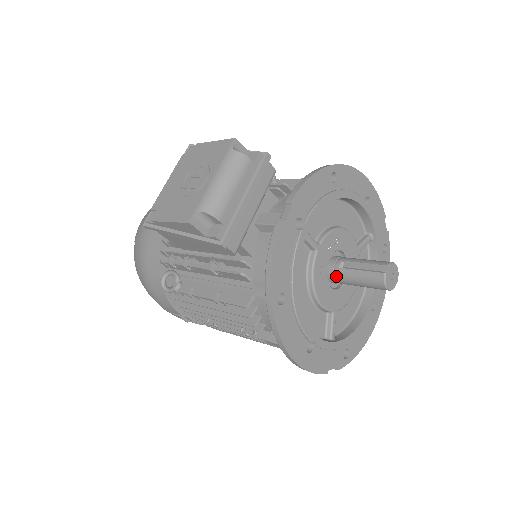
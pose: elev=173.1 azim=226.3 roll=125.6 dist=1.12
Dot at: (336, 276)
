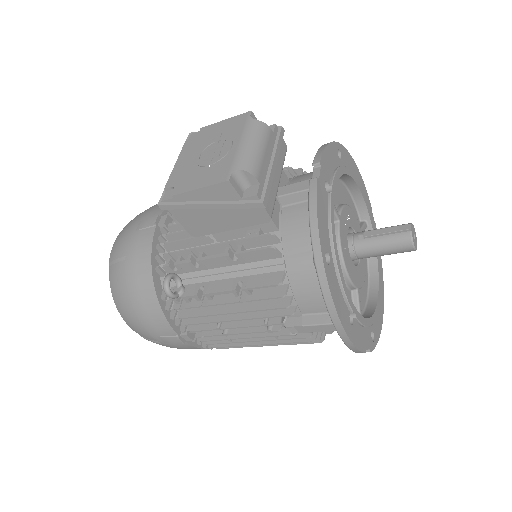
Dot at: (357, 249)
